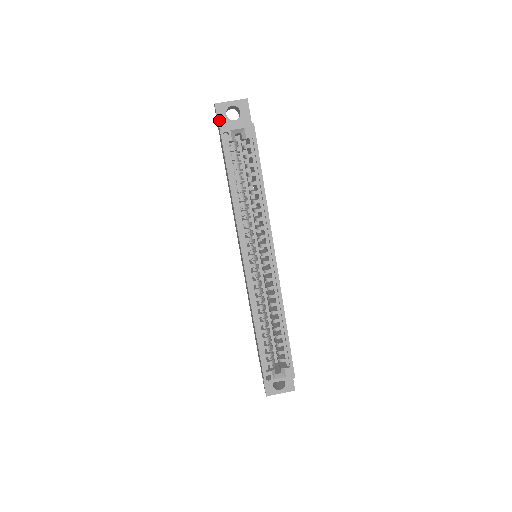
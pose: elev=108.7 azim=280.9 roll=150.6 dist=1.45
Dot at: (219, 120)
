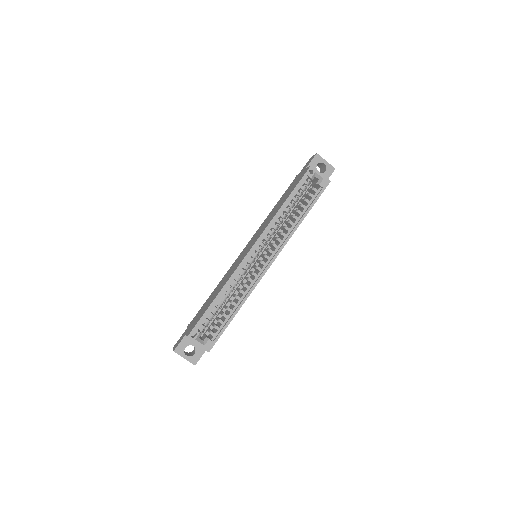
Dot at: (311, 163)
